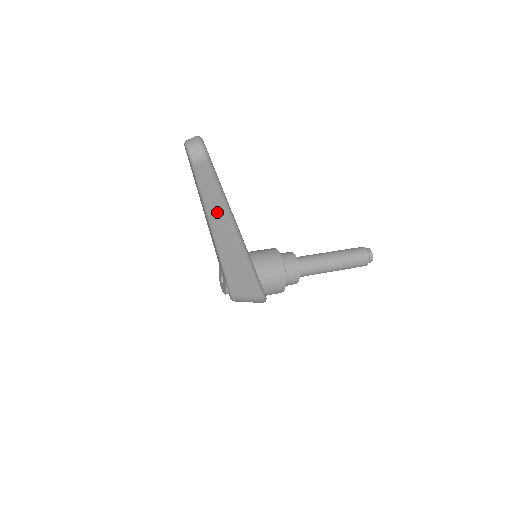
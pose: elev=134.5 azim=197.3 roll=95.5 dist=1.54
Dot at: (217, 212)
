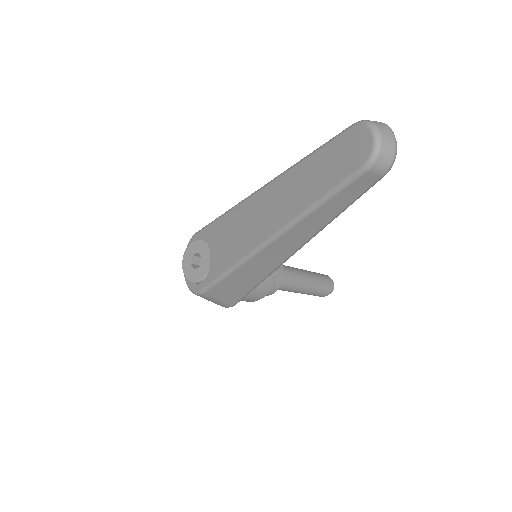
Dot at: (310, 225)
